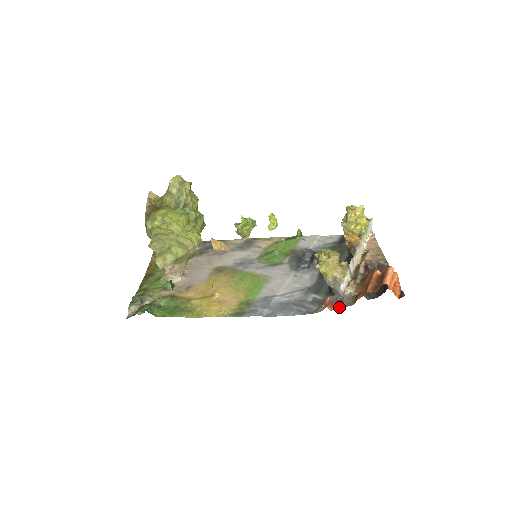
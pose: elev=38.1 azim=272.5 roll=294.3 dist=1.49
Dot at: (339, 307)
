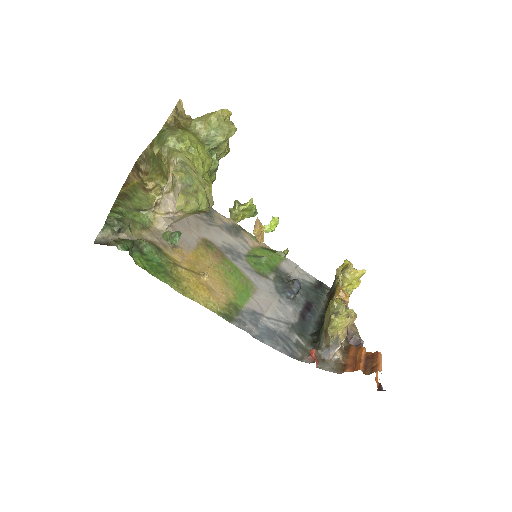
Dot at: (324, 368)
